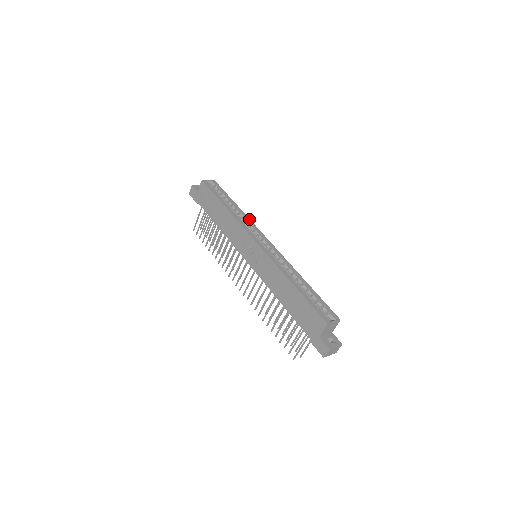
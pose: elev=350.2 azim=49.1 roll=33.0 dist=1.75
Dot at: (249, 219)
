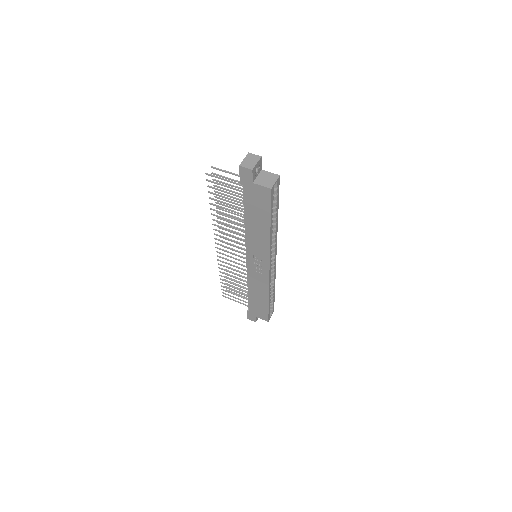
Dot at: occluded
